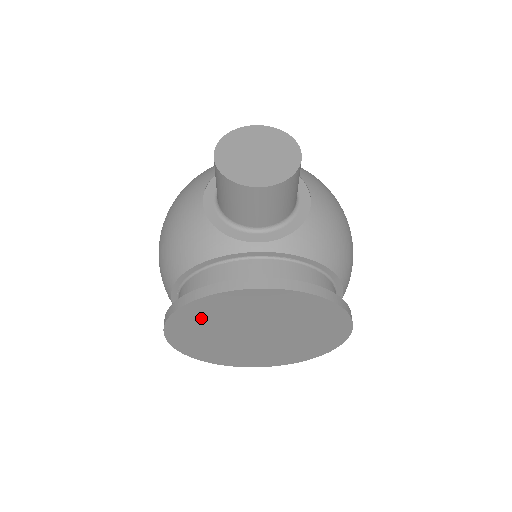
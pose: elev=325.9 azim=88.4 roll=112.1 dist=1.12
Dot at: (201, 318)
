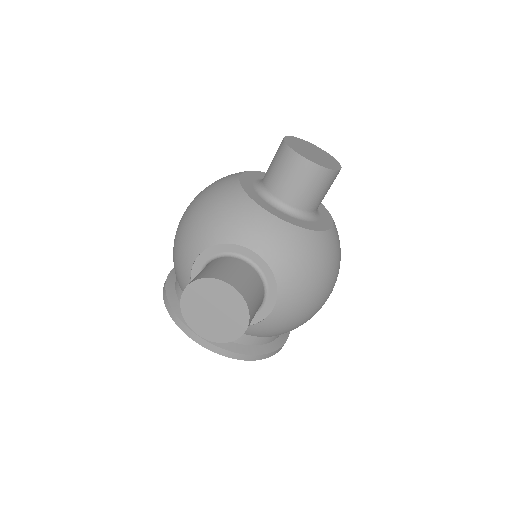
Dot at: occluded
